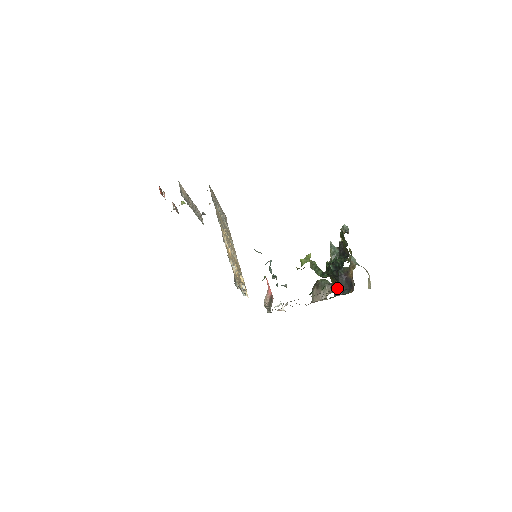
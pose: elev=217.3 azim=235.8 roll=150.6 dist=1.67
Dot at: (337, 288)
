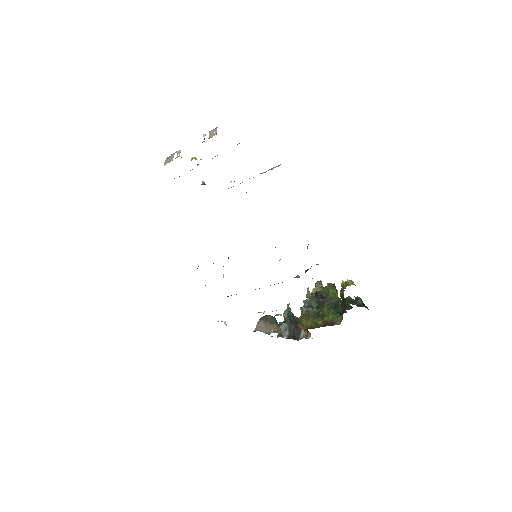
Dot at: (333, 324)
